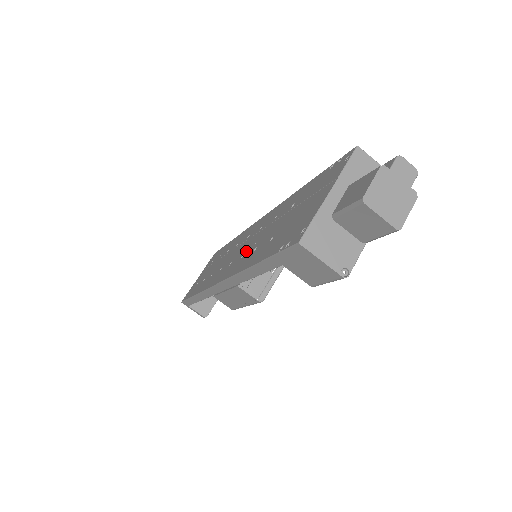
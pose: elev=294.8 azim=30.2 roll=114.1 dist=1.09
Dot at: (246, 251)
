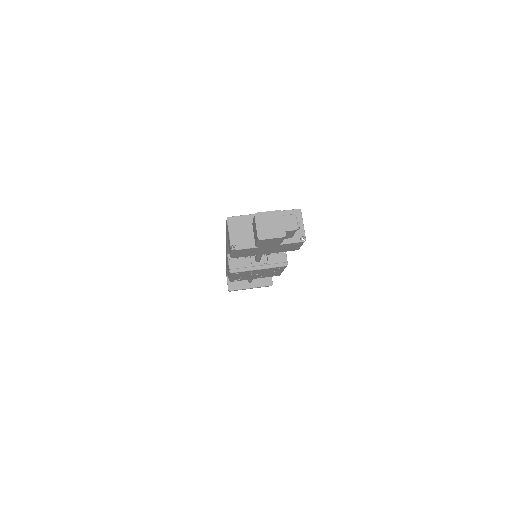
Dot at: occluded
